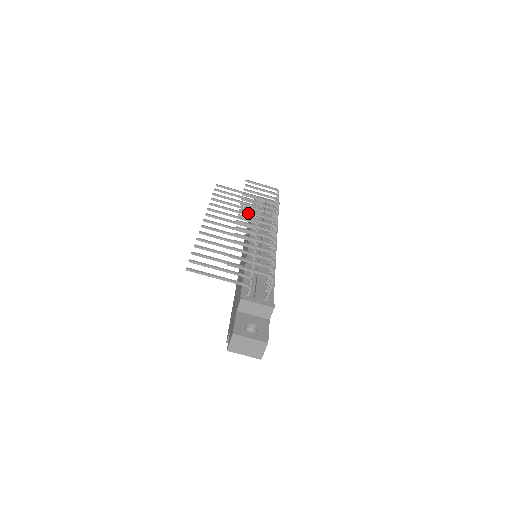
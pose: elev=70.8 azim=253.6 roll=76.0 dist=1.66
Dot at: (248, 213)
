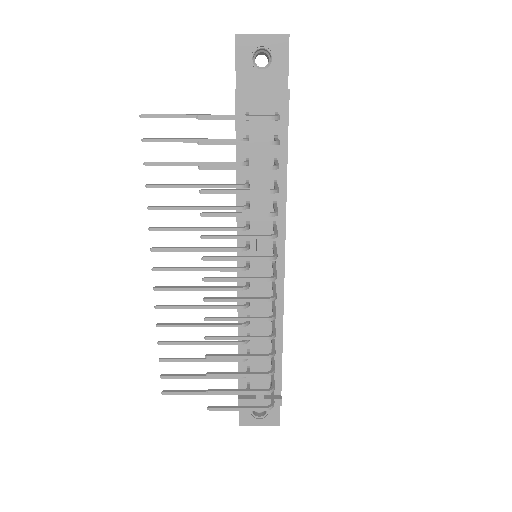
Dot at: (219, 259)
